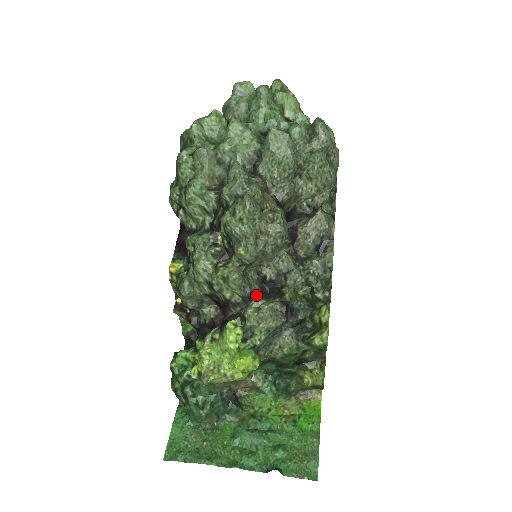
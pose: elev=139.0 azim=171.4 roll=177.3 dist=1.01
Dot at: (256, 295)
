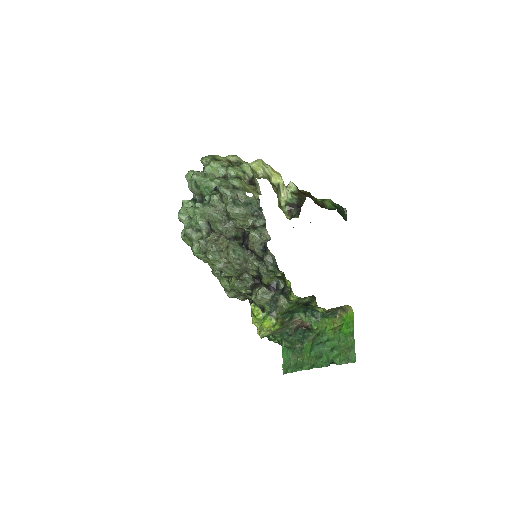
Dot at: (253, 287)
